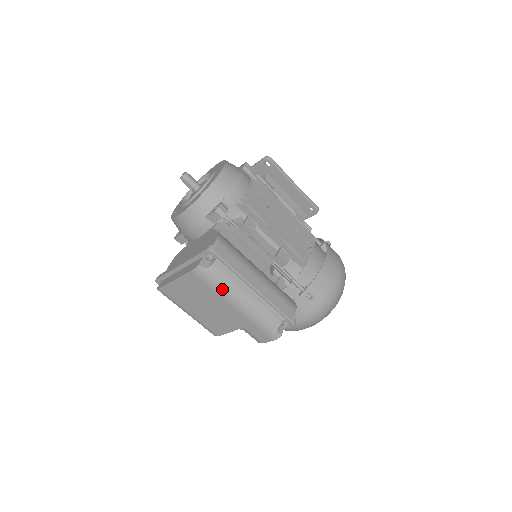
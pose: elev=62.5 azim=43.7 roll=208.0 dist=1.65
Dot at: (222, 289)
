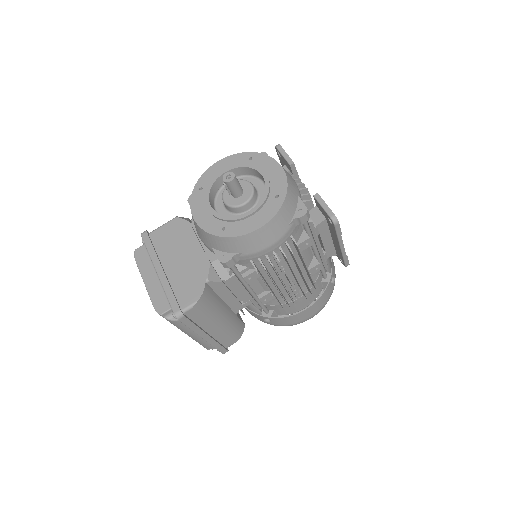
Dot at: occluded
